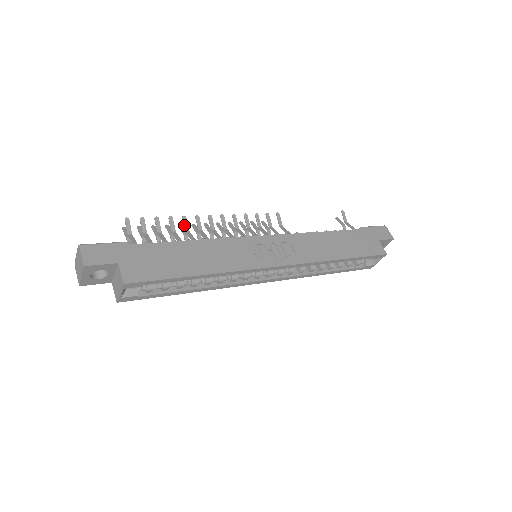
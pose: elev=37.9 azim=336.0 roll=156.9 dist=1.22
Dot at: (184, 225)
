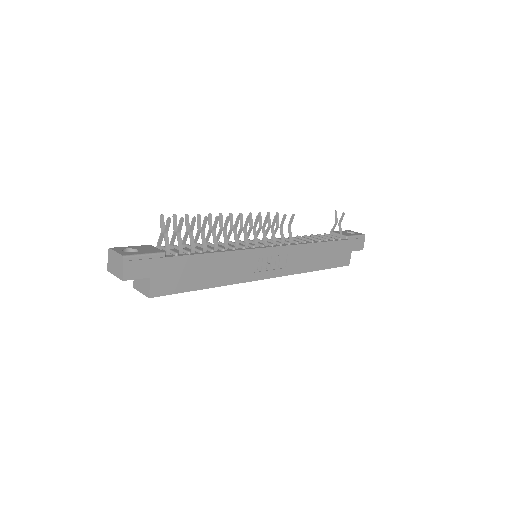
Dot at: (214, 225)
